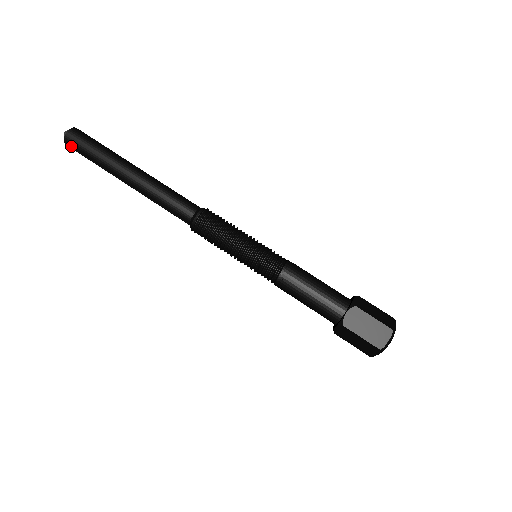
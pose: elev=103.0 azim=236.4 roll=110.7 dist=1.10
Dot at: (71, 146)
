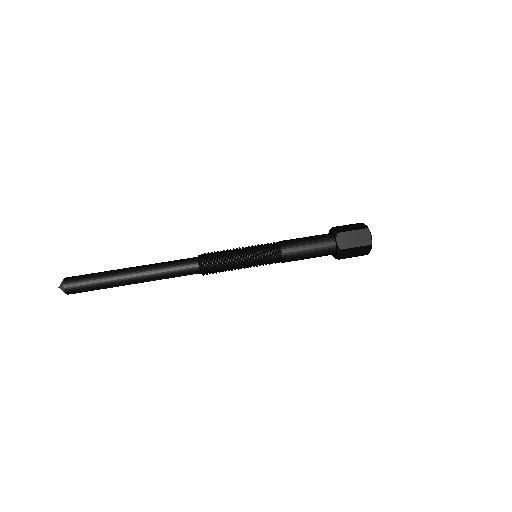
Dot at: (74, 292)
